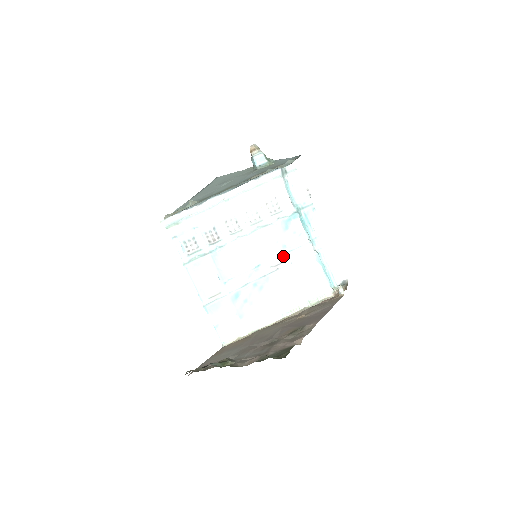
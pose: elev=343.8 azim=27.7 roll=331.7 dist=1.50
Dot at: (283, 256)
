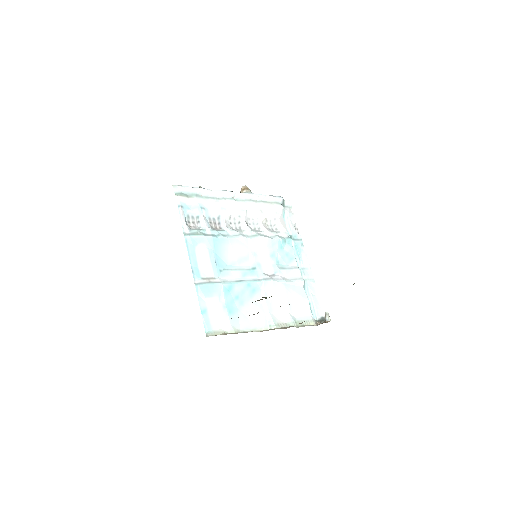
Dot at: (276, 270)
